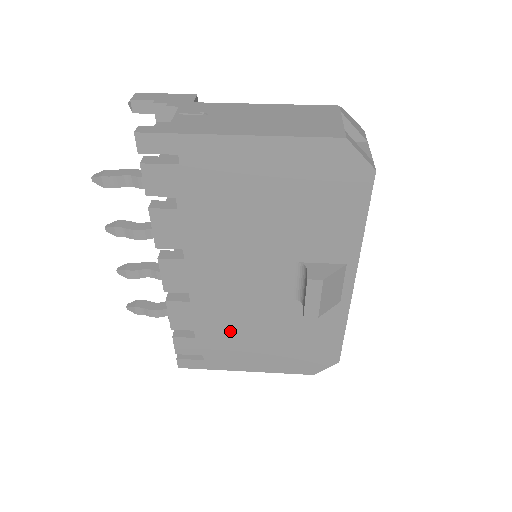
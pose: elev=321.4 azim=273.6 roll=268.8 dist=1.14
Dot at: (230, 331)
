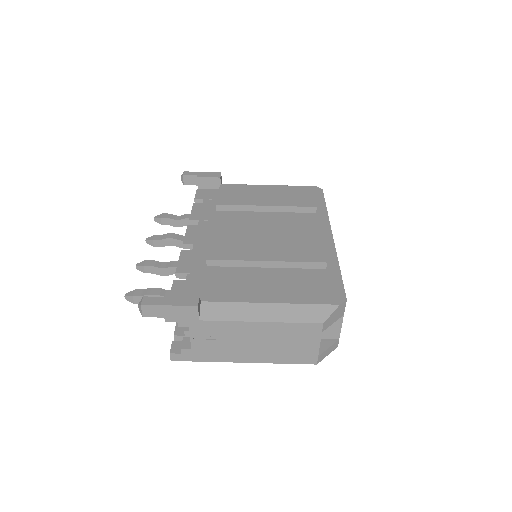
Dot at: occluded
